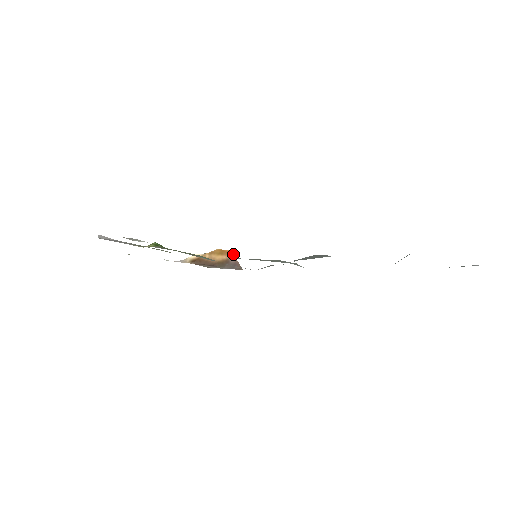
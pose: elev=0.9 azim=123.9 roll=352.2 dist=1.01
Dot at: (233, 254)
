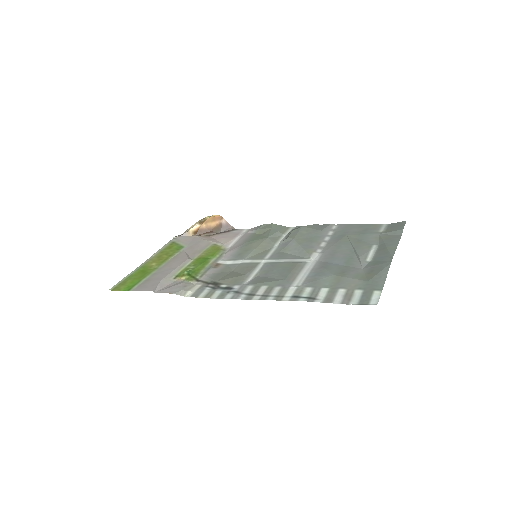
Dot at: (223, 218)
